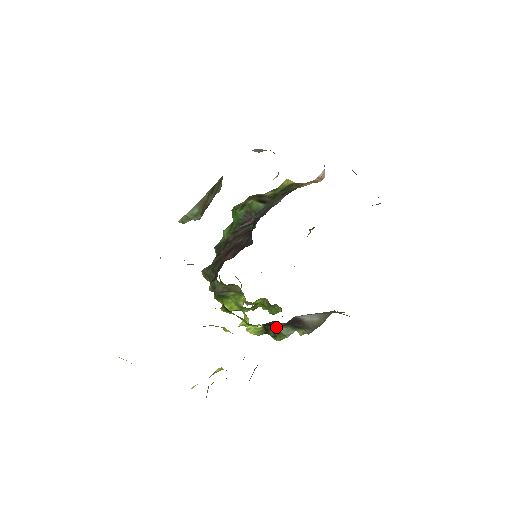
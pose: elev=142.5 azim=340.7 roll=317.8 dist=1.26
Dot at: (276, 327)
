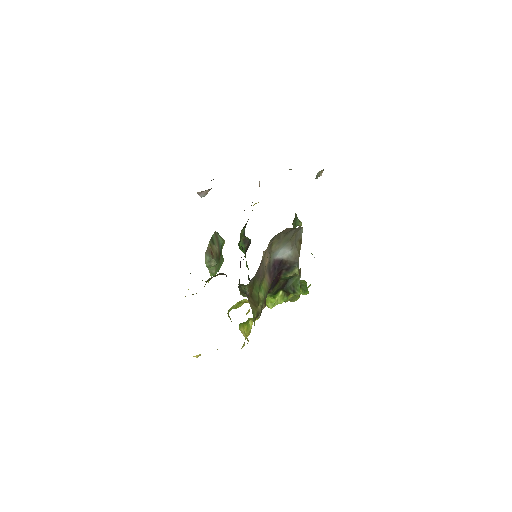
Dot at: (289, 284)
